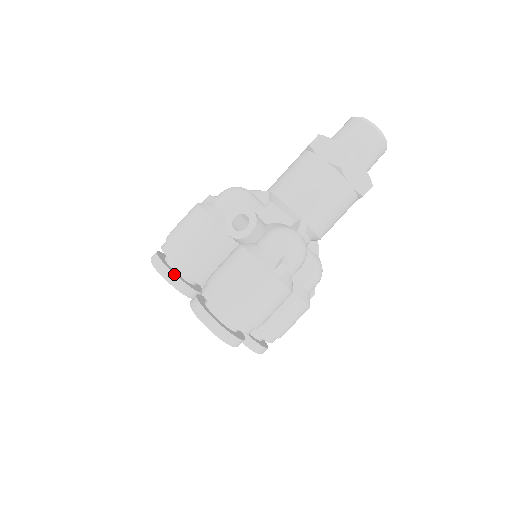
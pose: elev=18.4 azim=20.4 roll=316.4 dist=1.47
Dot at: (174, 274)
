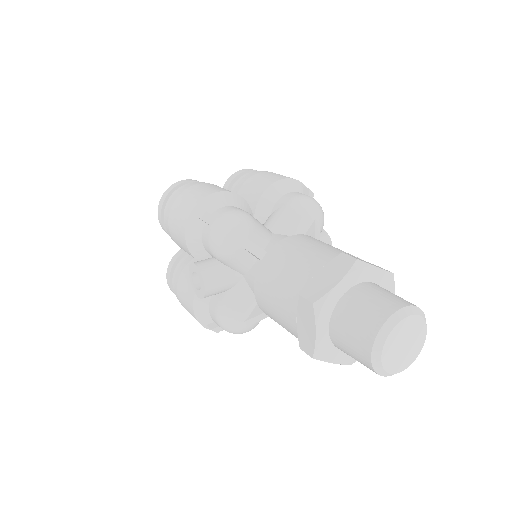
Dot at: (166, 232)
